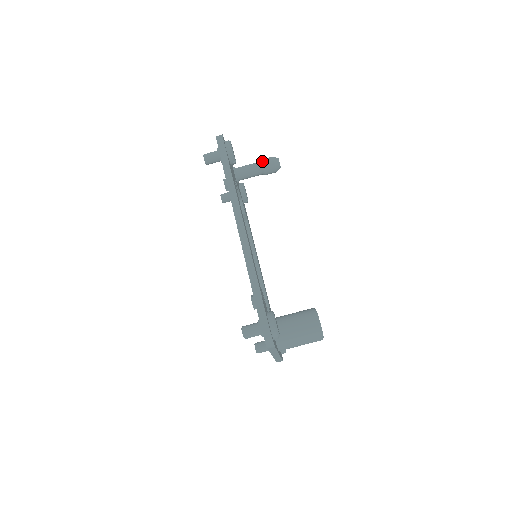
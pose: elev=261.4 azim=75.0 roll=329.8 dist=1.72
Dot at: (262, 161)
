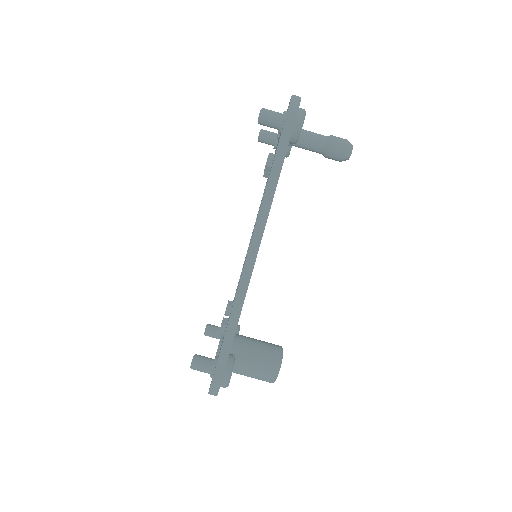
Dot at: (331, 142)
